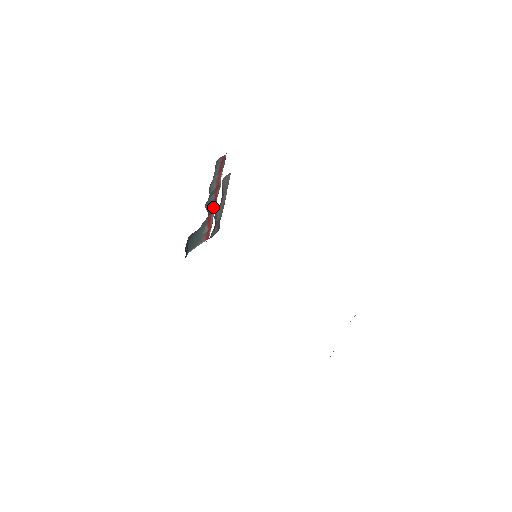
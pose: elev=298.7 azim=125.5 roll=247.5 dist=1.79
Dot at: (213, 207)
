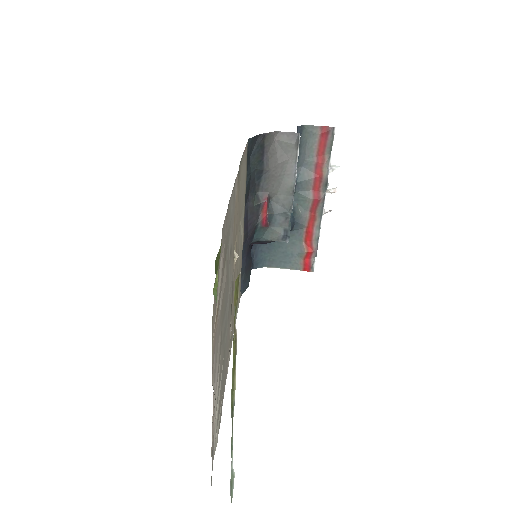
Dot at: (316, 217)
